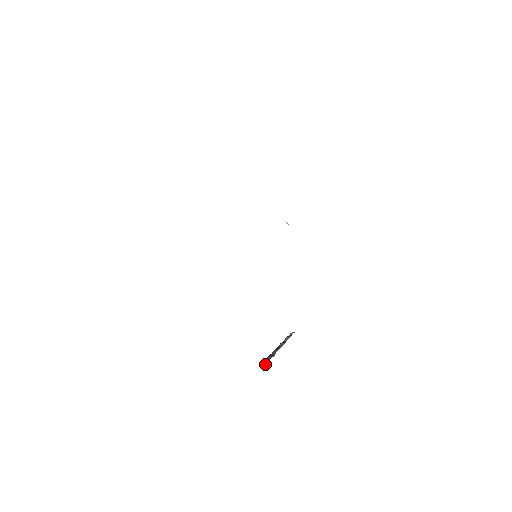
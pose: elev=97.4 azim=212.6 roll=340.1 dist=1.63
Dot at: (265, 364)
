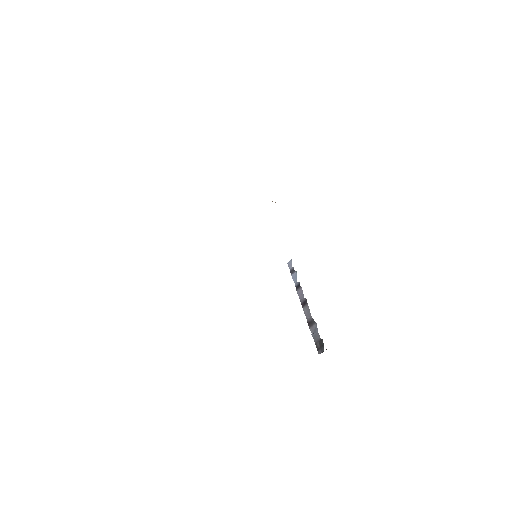
Dot at: (323, 347)
